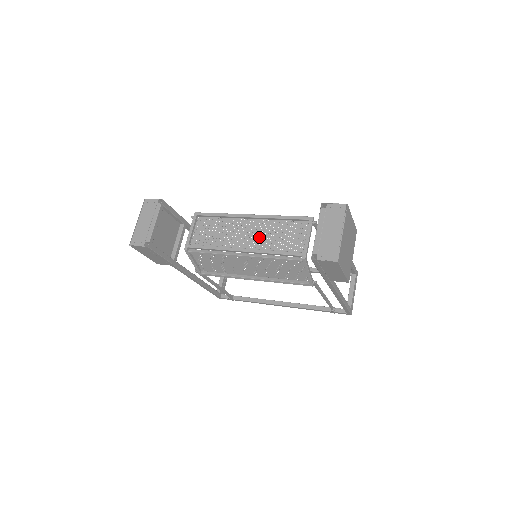
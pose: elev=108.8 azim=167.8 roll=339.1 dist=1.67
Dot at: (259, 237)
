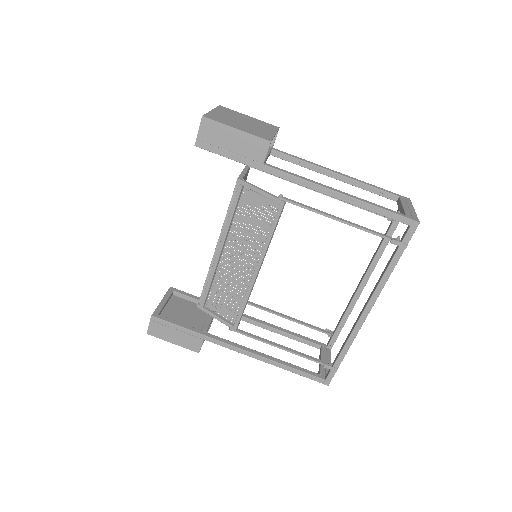
Dot at: occluded
